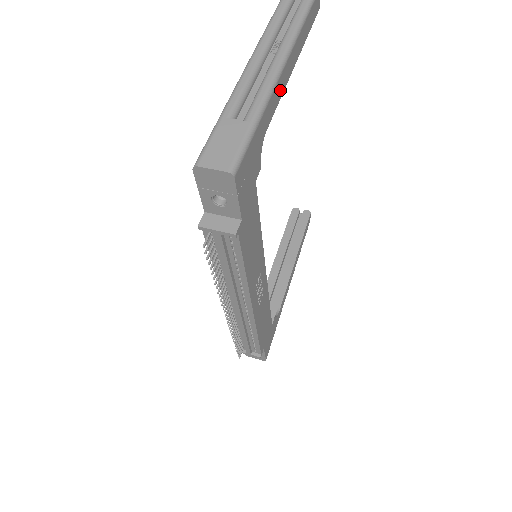
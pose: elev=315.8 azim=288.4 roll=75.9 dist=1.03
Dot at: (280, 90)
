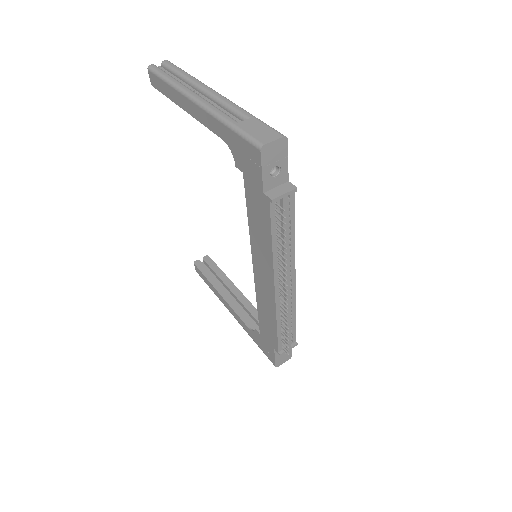
Dot at: occluded
